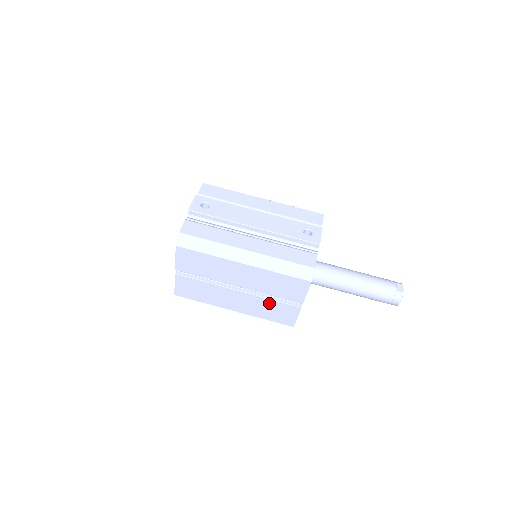
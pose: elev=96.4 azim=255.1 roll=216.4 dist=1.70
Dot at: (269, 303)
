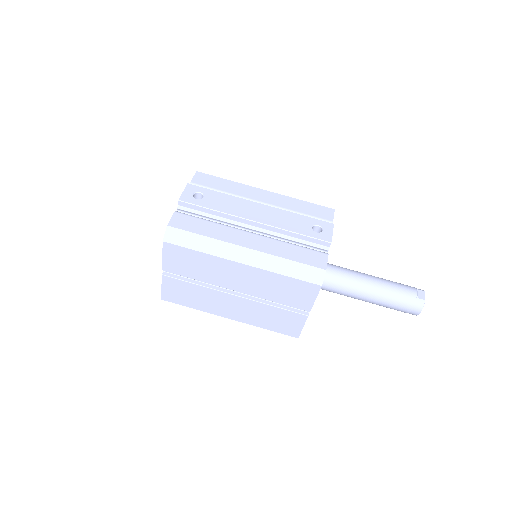
Dot at: (271, 310)
